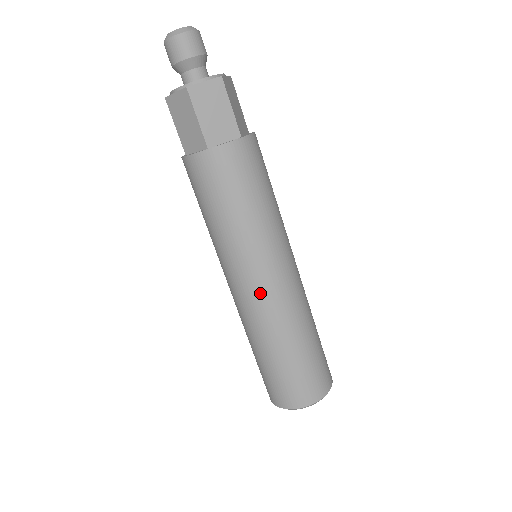
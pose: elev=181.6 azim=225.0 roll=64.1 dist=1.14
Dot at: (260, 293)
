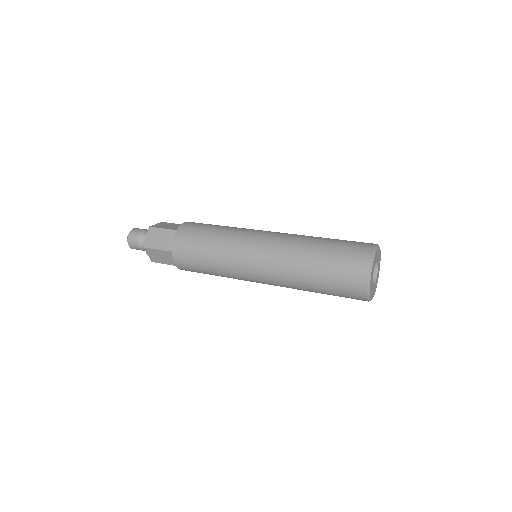
Dot at: (262, 264)
